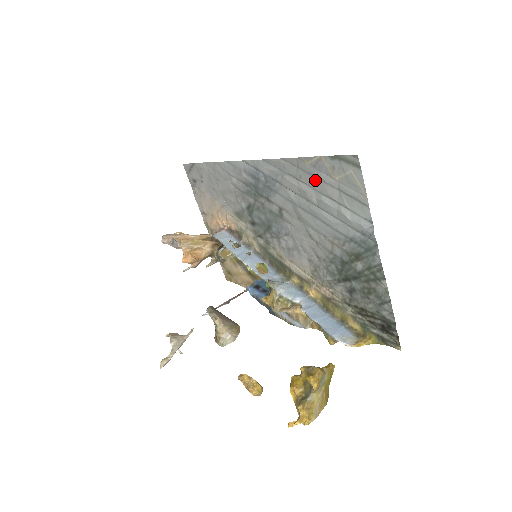
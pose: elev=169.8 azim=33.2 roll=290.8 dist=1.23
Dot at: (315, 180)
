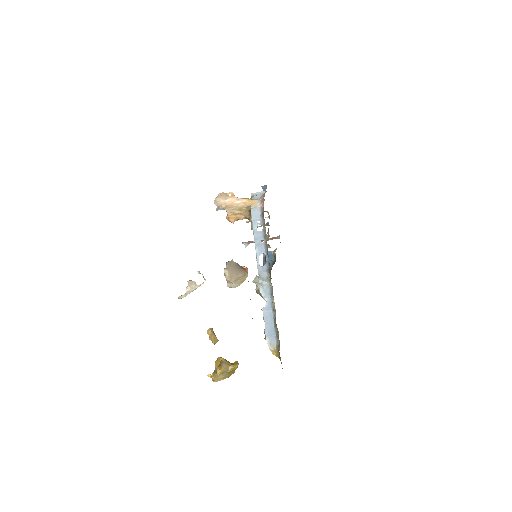
Dot at: occluded
